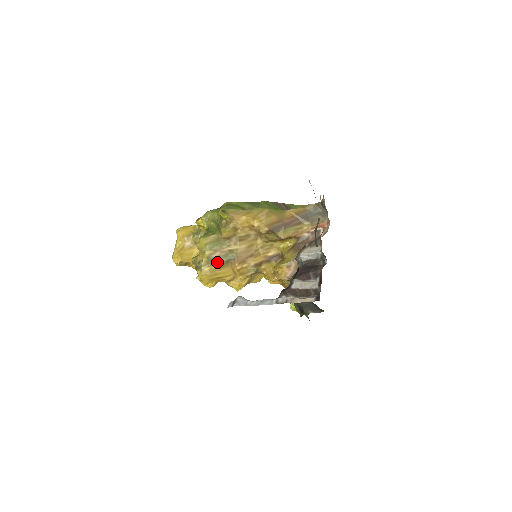
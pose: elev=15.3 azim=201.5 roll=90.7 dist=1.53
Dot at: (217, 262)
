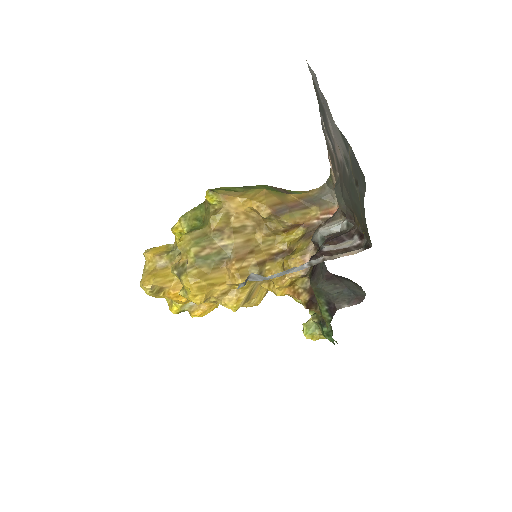
Dot at: (207, 262)
